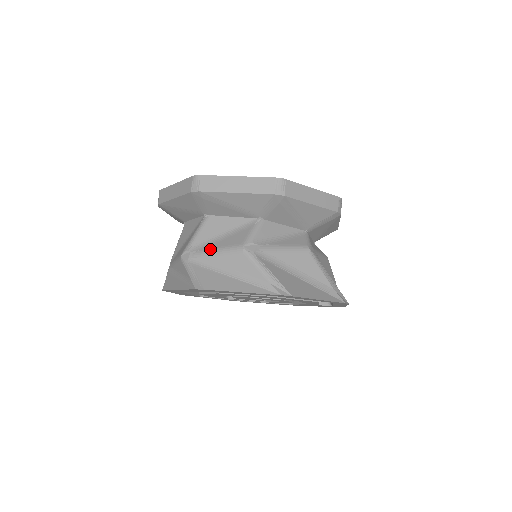
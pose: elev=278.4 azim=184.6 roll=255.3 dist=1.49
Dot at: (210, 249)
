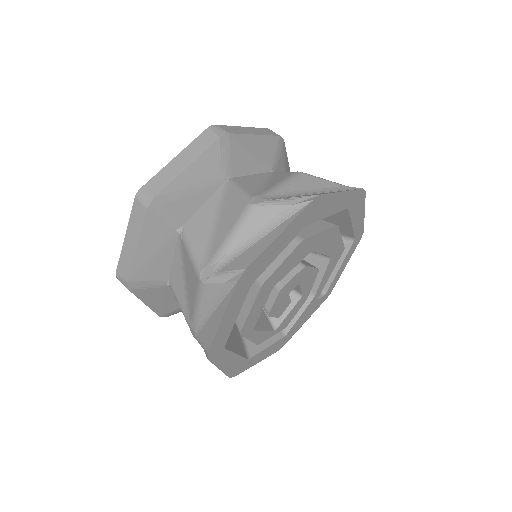
Dot at: (273, 186)
